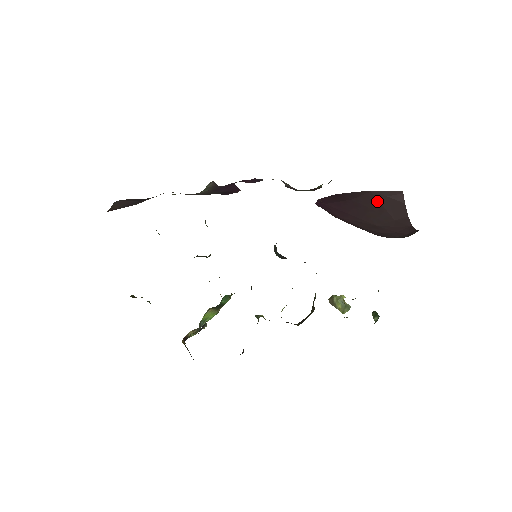
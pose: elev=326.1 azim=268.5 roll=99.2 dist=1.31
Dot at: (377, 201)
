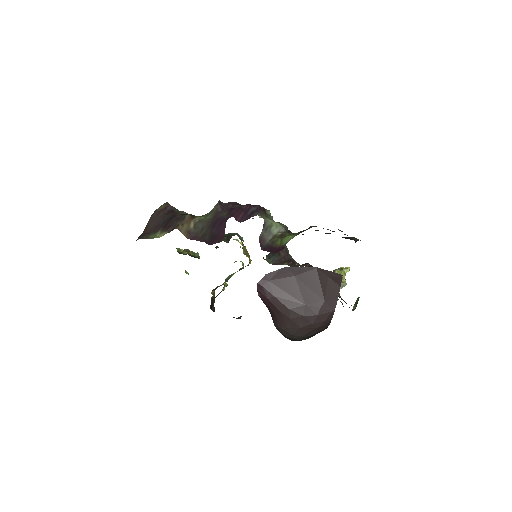
Dot at: (318, 279)
